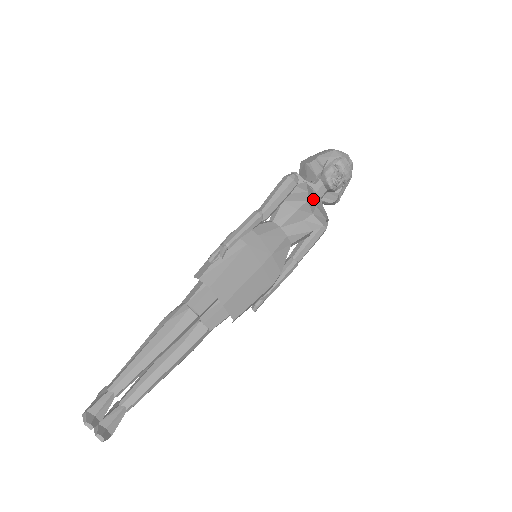
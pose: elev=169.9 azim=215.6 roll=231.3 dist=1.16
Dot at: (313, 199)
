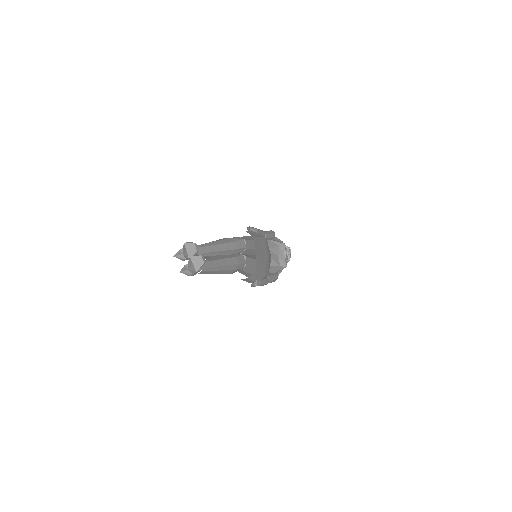
Dot at: occluded
